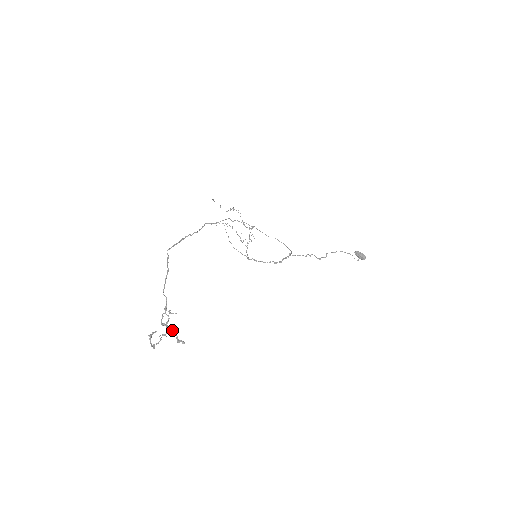
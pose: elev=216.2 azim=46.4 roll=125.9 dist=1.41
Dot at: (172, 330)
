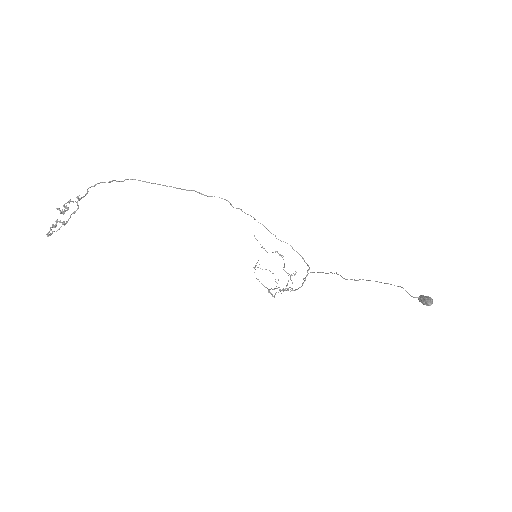
Dot at: occluded
